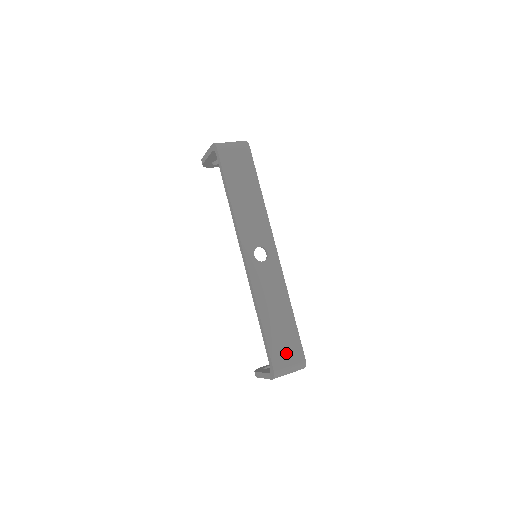
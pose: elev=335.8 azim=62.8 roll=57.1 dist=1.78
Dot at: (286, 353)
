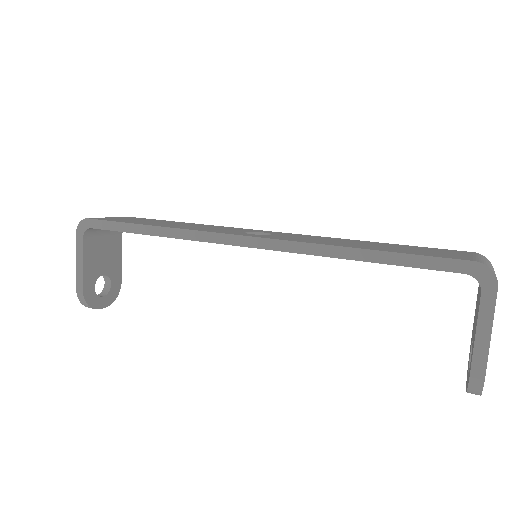
Dot at: (448, 254)
